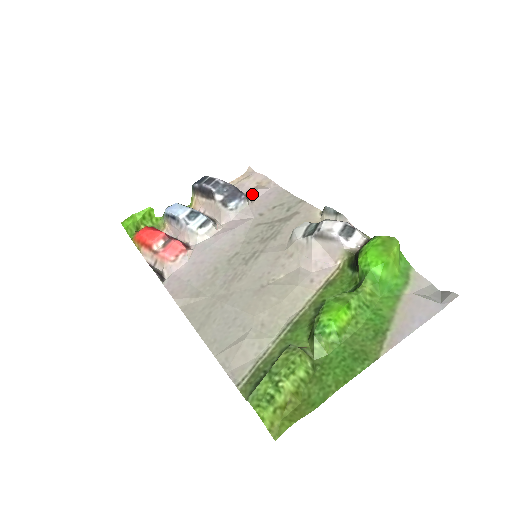
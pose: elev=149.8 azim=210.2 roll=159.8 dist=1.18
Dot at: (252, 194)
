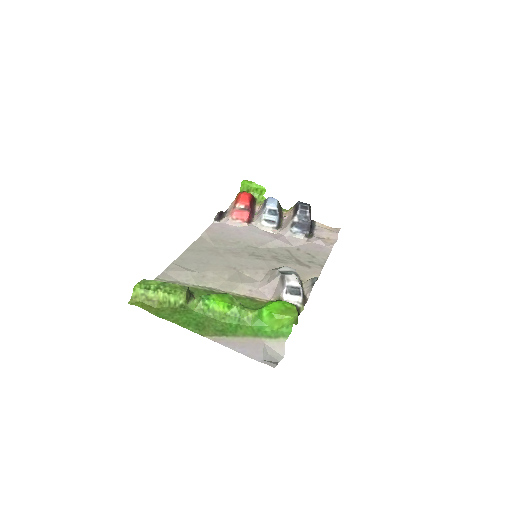
Dot at: (315, 238)
